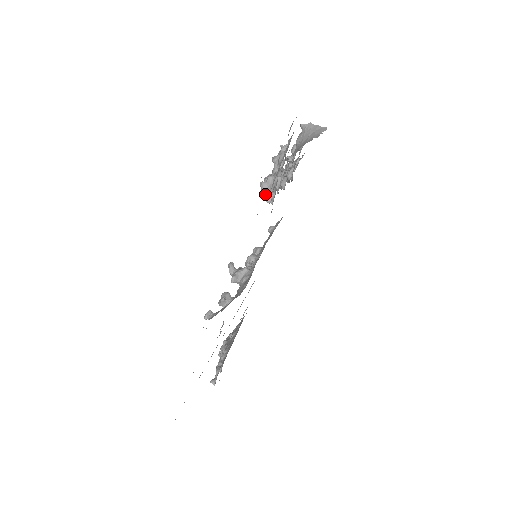
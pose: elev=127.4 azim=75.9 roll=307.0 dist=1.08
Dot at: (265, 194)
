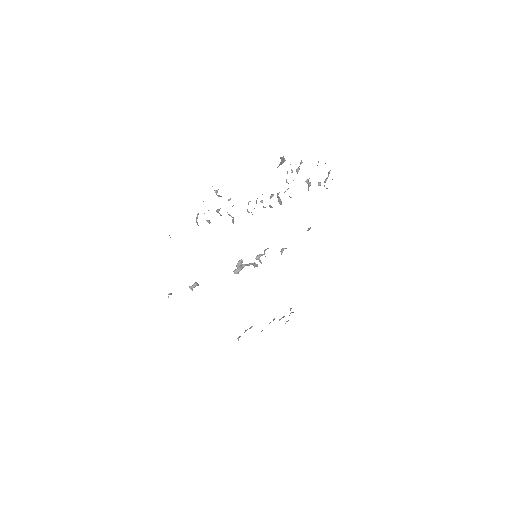
Dot at: occluded
